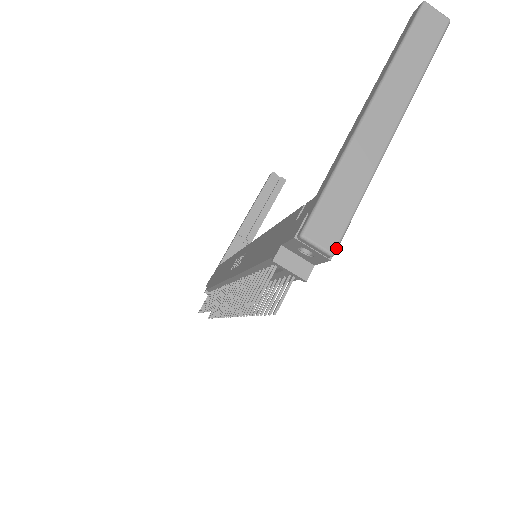
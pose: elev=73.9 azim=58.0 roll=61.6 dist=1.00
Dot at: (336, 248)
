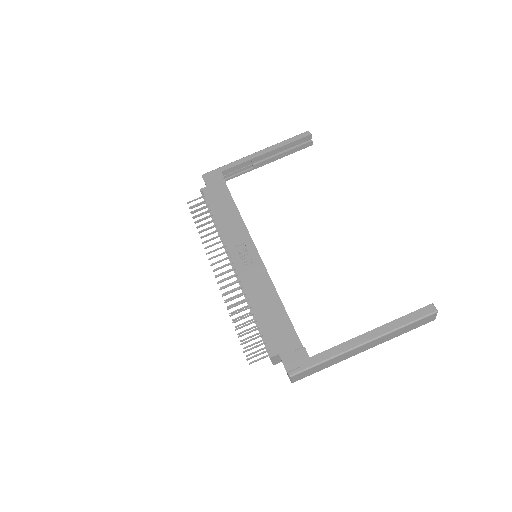
Dot at: occluded
